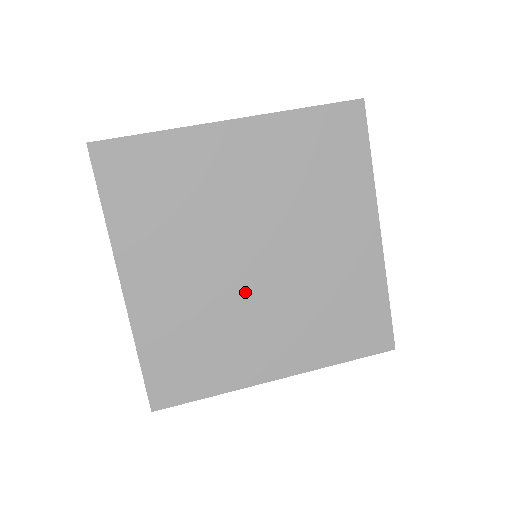
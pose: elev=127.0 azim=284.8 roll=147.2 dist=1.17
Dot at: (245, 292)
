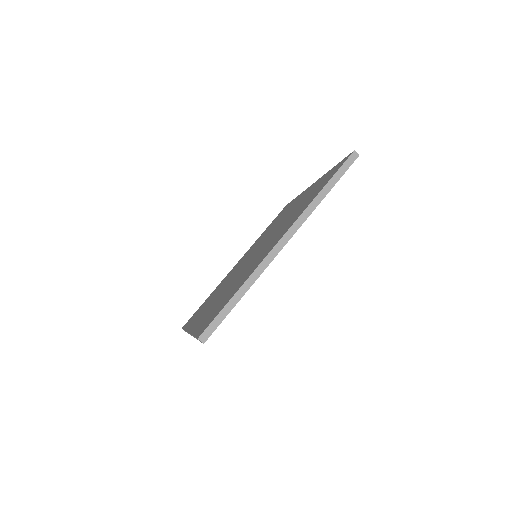
Dot at: occluded
